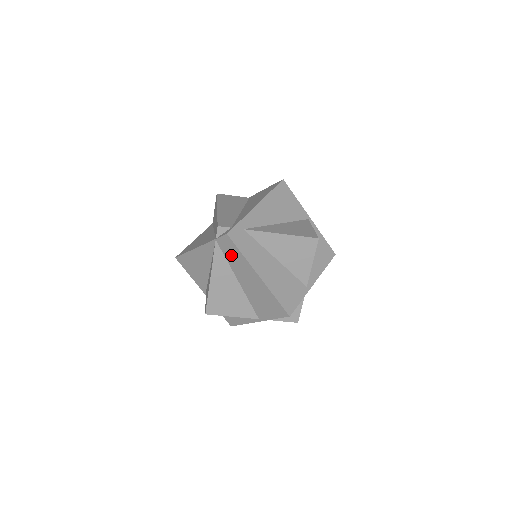
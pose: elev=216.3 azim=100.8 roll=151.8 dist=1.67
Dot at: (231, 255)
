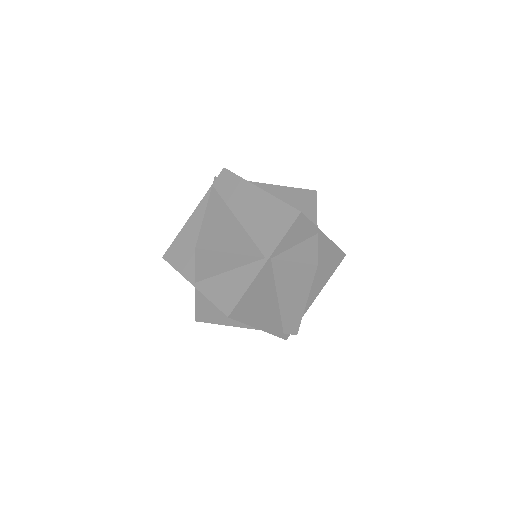
Dot at: (228, 189)
